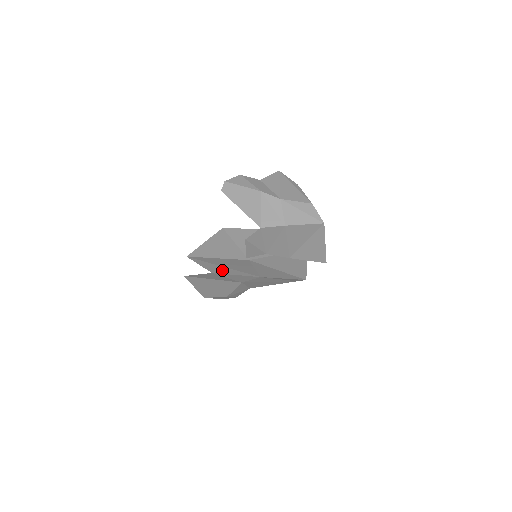
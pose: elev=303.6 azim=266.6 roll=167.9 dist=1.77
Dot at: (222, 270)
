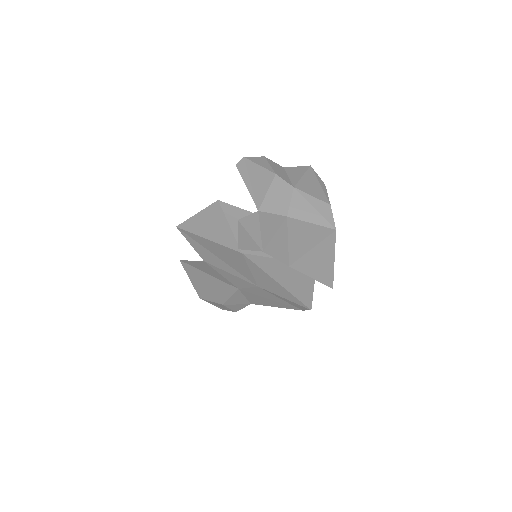
Dot at: (215, 261)
